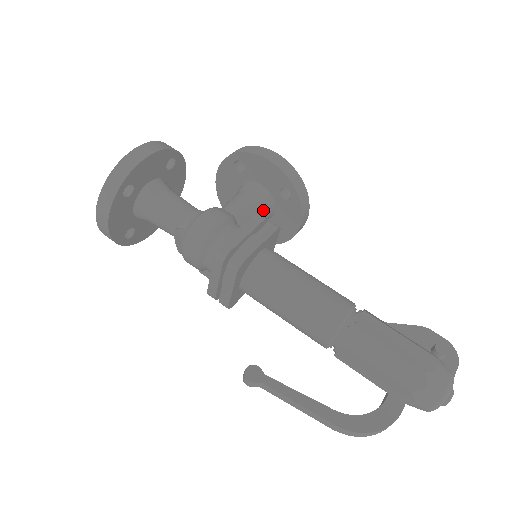
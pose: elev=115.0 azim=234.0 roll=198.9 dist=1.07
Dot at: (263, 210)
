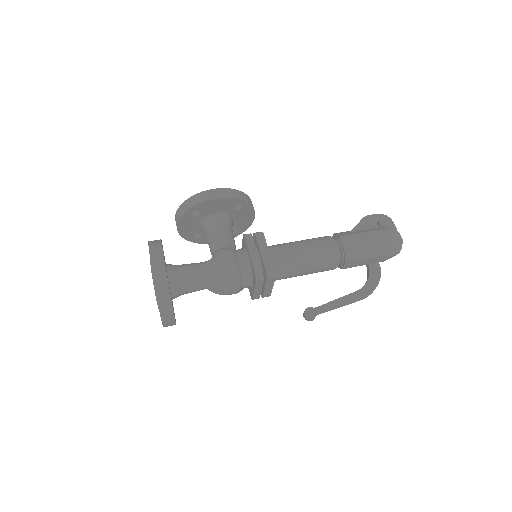
Dot at: (231, 226)
